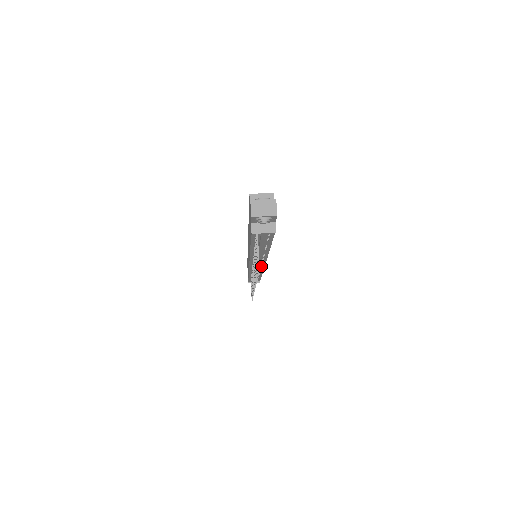
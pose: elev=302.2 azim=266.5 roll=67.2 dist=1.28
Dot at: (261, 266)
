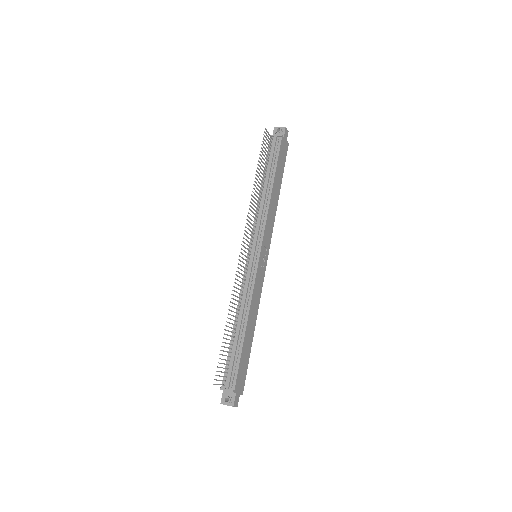
Dot at: (255, 265)
